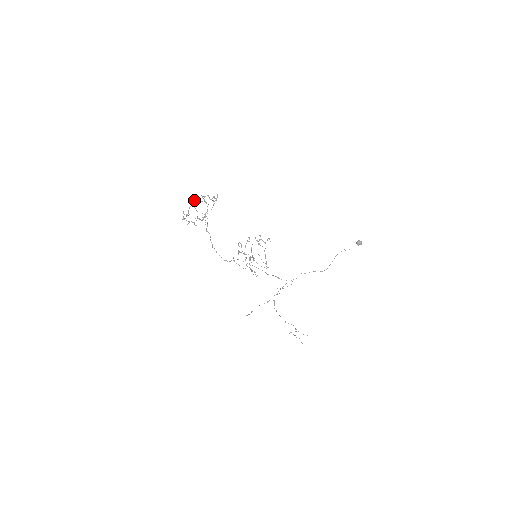
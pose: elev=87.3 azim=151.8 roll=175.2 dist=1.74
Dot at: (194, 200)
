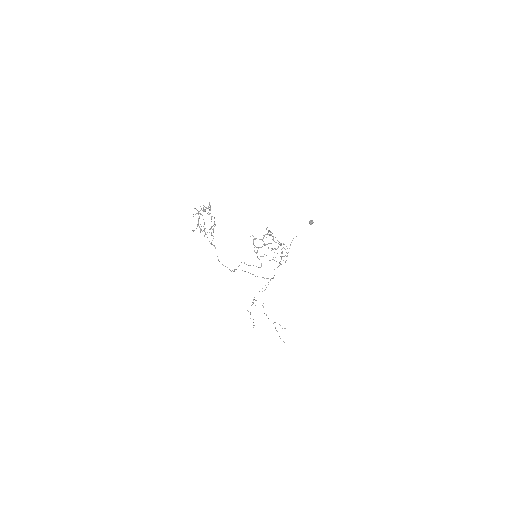
Dot at: occluded
